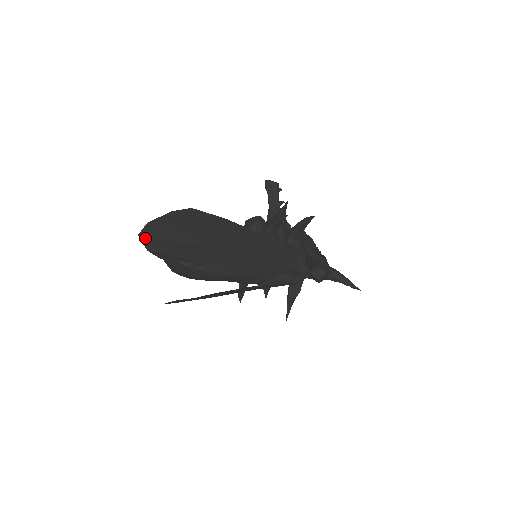
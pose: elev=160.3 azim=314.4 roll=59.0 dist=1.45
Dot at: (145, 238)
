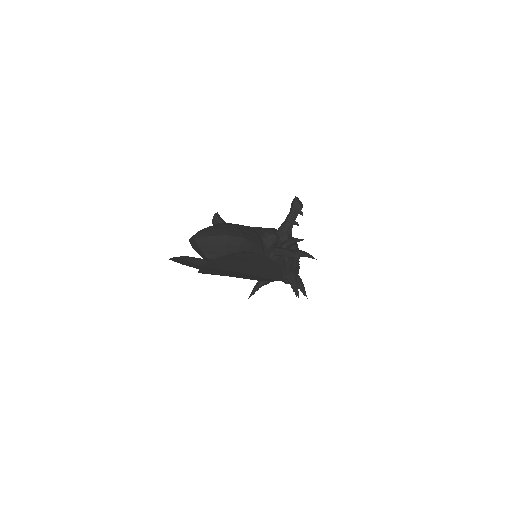
Dot at: (203, 268)
